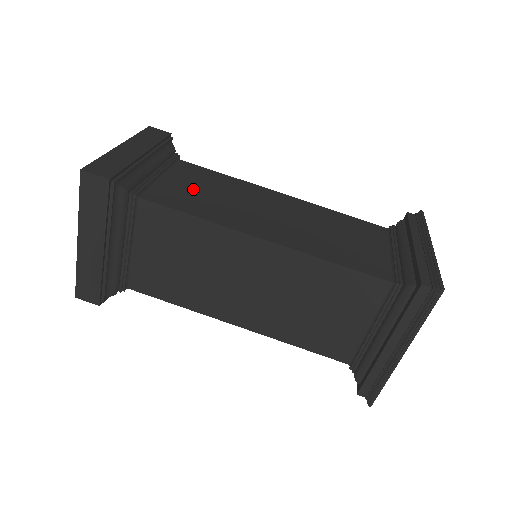
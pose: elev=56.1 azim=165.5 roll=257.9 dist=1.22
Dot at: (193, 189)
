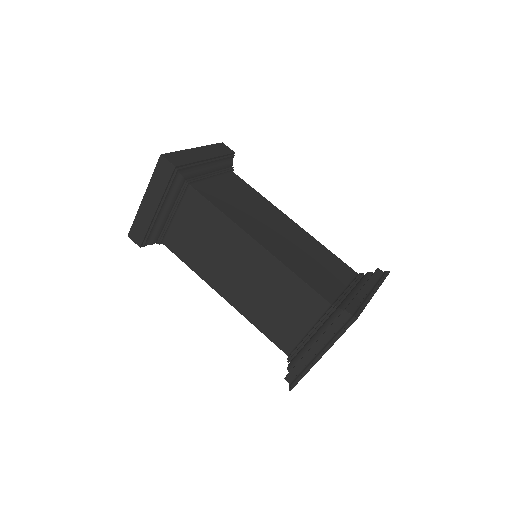
Dot at: (230, 194)
